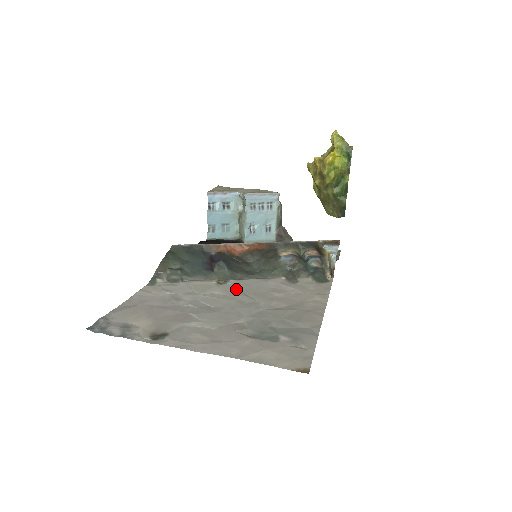
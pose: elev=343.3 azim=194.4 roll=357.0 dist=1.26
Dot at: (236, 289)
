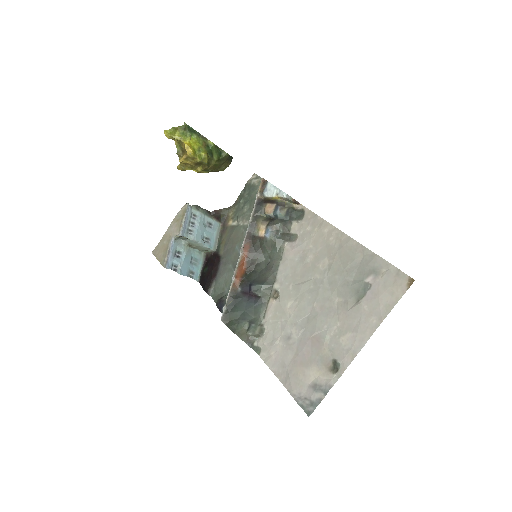
Dot at: (290, 288)
